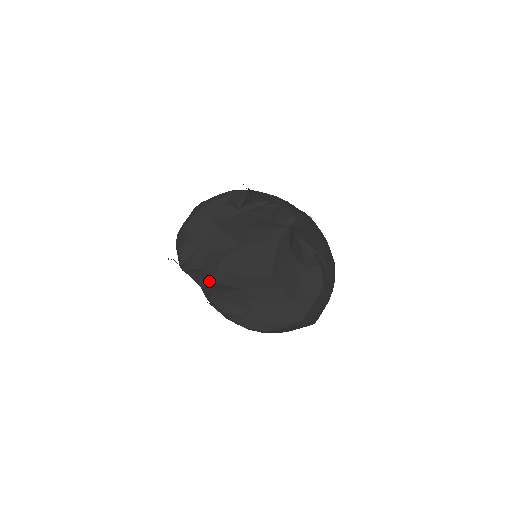
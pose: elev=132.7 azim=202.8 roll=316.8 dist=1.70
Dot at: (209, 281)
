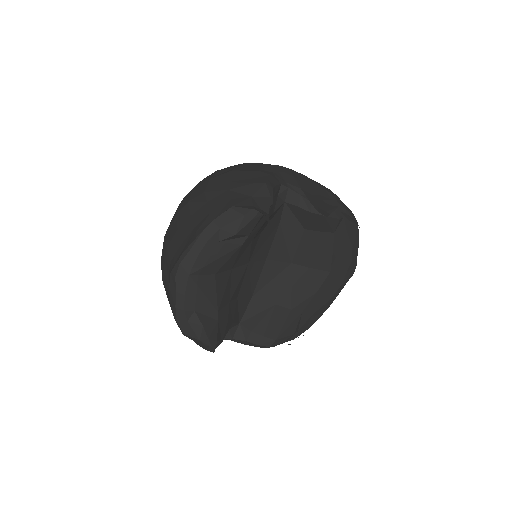
Dot at: (235, 327)
